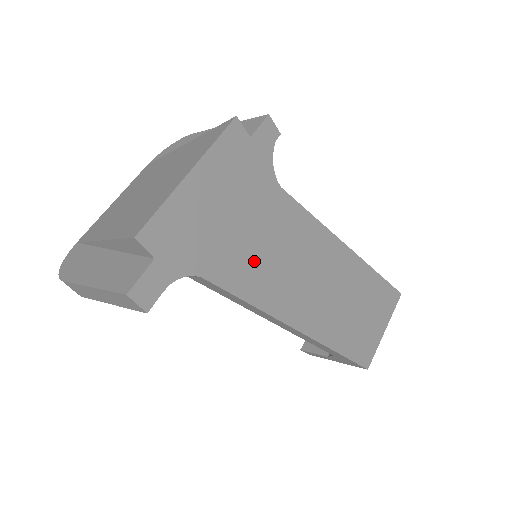
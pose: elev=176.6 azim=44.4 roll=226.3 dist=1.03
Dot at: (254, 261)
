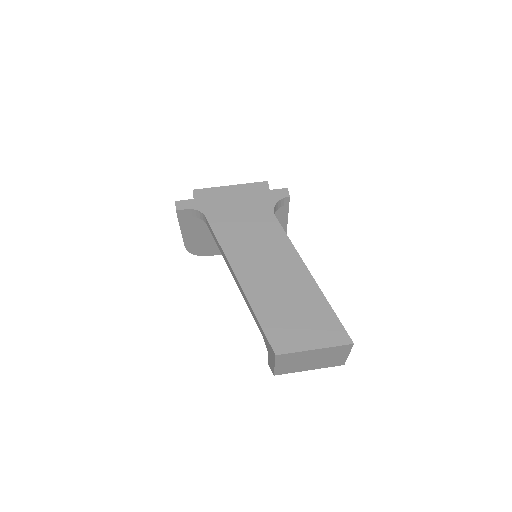
Dot at: (235, 228)
